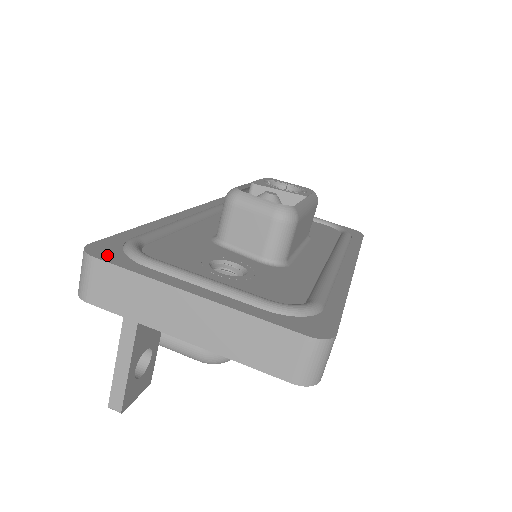
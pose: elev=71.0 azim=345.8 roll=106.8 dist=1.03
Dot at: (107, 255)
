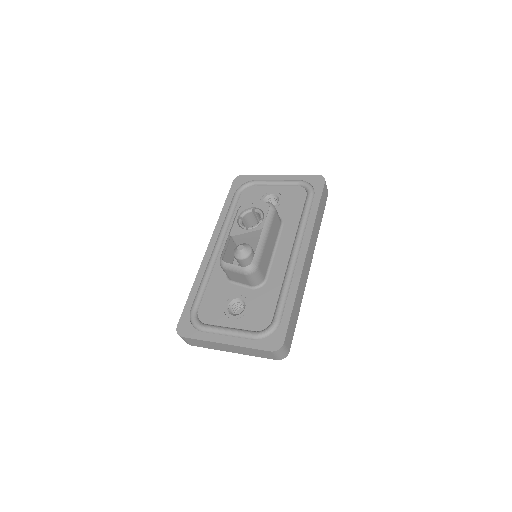
Dot at: (186, 332)
